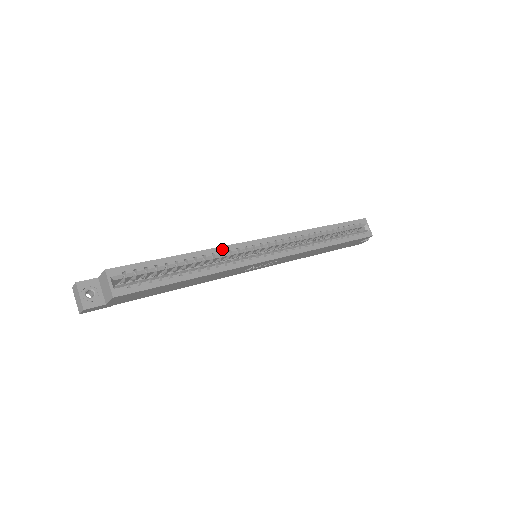
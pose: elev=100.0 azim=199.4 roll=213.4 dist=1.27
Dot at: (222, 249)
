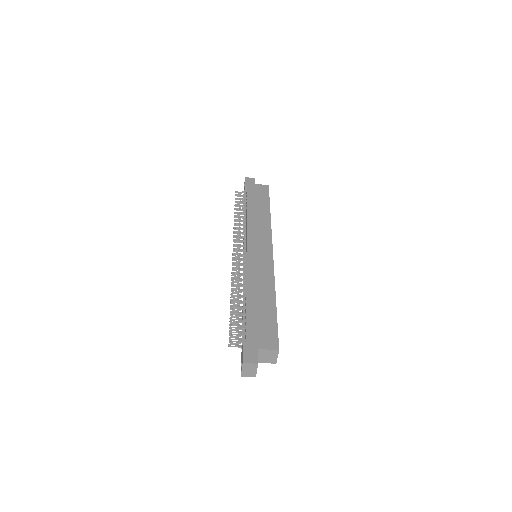
Dot at: (274, 278)
